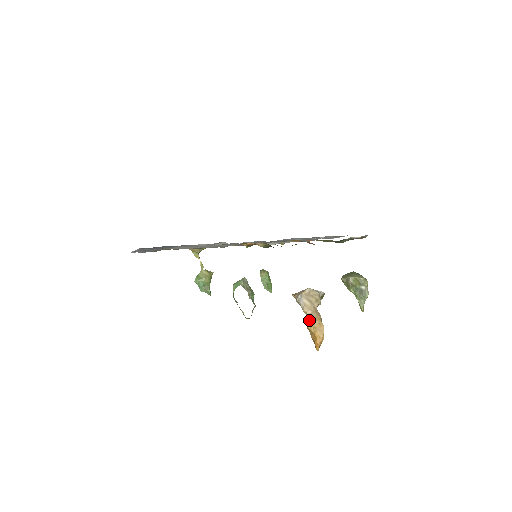
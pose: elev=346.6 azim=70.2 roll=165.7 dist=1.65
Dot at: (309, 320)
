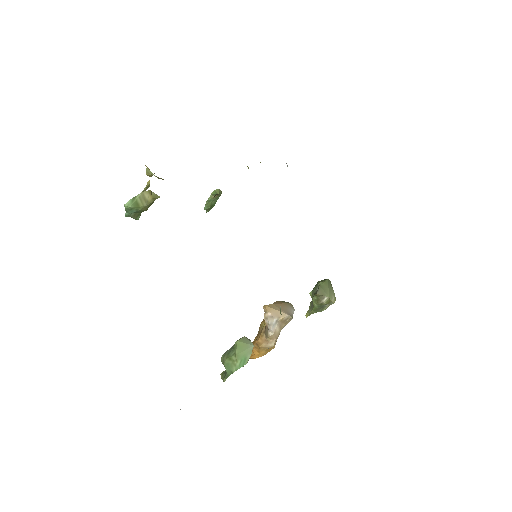
Dot at: (267, 345)
